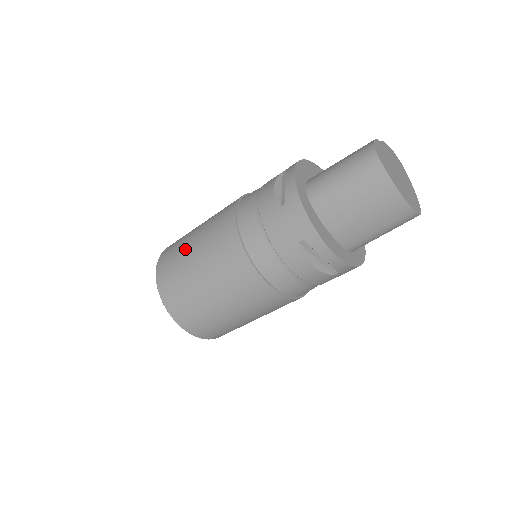
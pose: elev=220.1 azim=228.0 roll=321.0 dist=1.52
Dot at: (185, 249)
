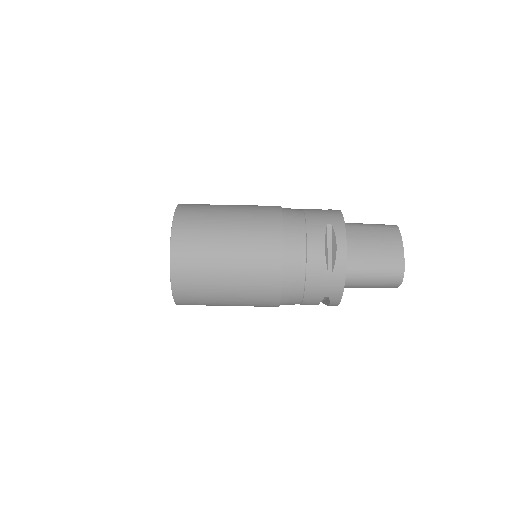
Dot at: occluded
